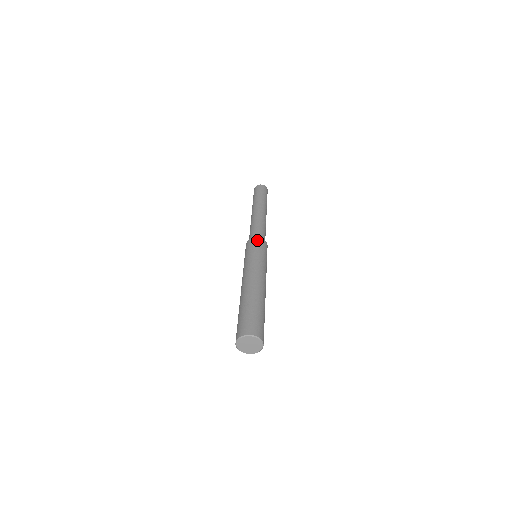
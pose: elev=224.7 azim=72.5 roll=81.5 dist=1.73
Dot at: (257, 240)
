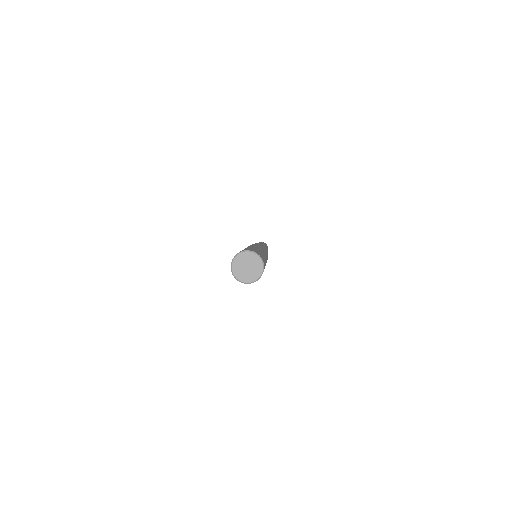
Dot at: (255, 243)
